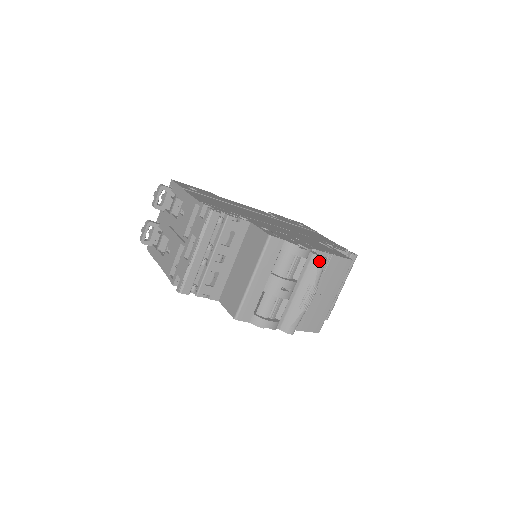
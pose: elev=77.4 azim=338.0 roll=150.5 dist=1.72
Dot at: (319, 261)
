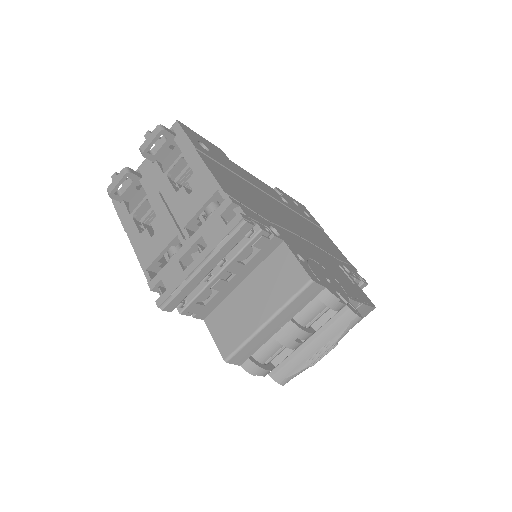
Dot at: (353, 319)
